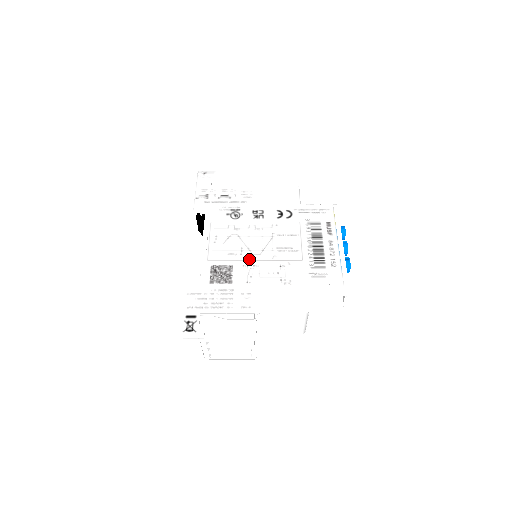
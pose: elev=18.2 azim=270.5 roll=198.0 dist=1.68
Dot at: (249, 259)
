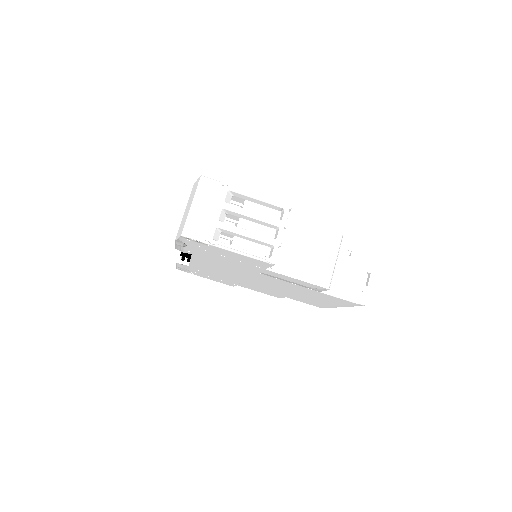
Dot at: occluded
